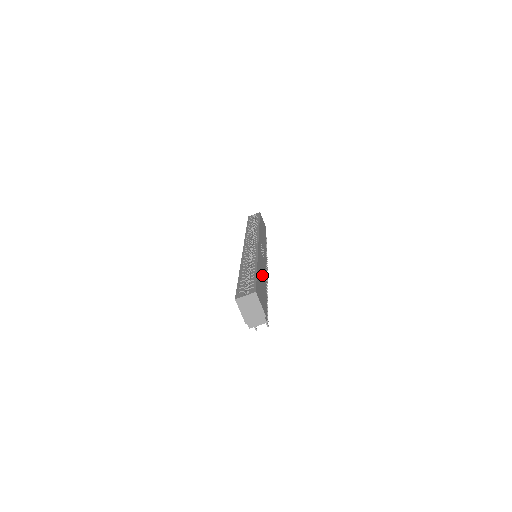
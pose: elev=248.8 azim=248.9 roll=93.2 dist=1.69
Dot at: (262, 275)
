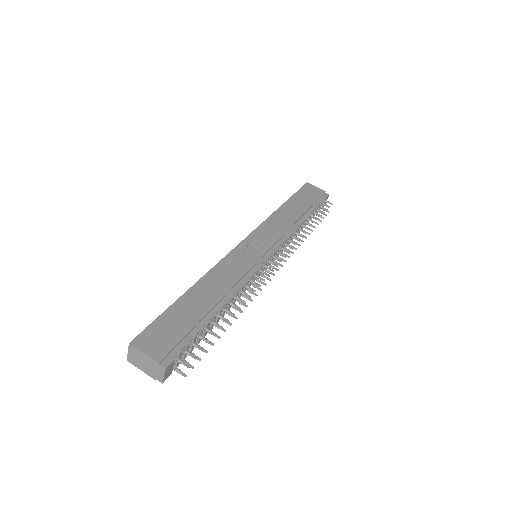
Dot at: (208, 293)
